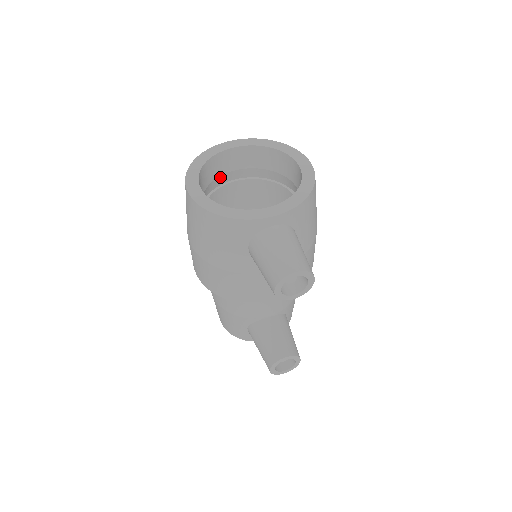
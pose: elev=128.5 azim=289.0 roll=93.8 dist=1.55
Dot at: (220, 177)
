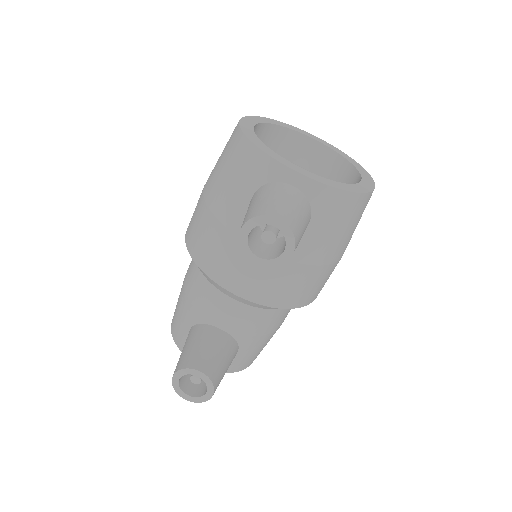
Dot at: occluded
